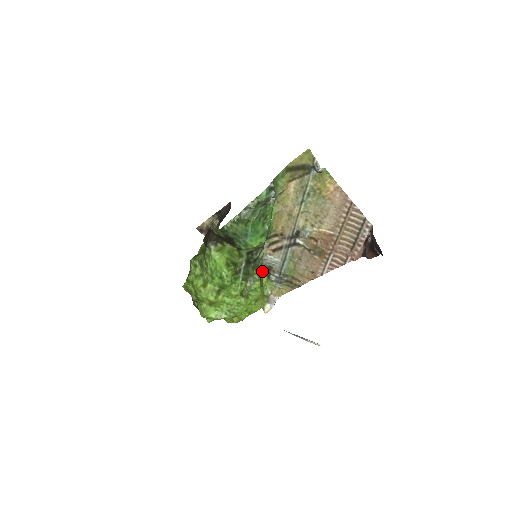
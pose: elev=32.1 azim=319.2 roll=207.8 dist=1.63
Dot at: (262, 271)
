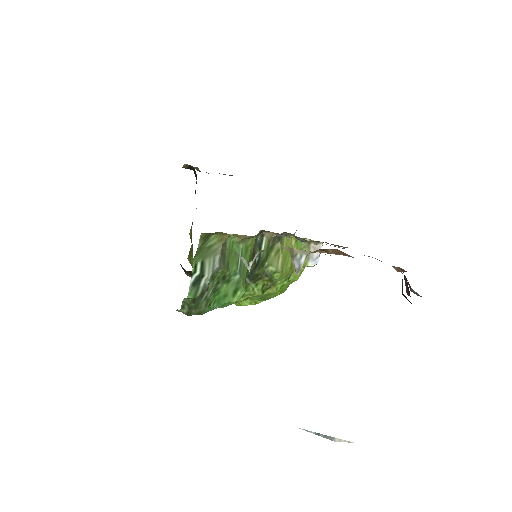
Dot at: occluded
